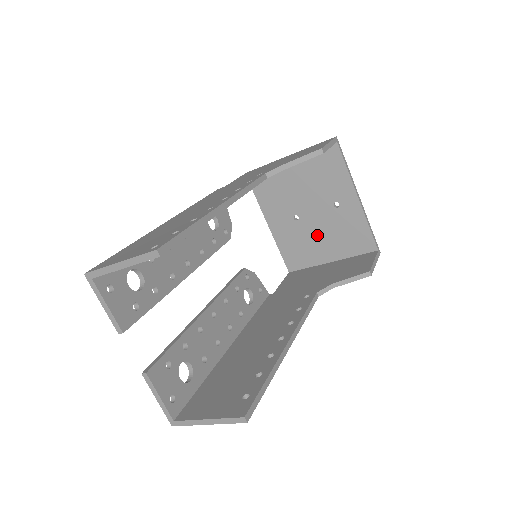
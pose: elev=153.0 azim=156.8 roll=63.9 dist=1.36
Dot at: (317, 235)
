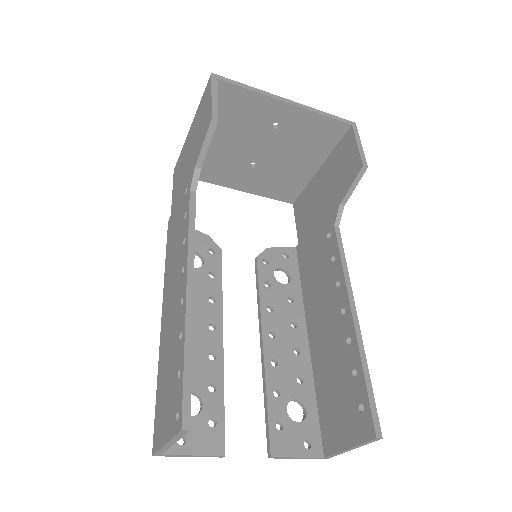
Dot at: (285, 161)
